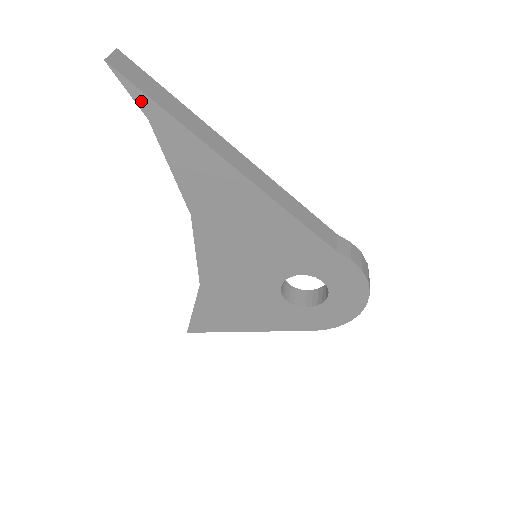
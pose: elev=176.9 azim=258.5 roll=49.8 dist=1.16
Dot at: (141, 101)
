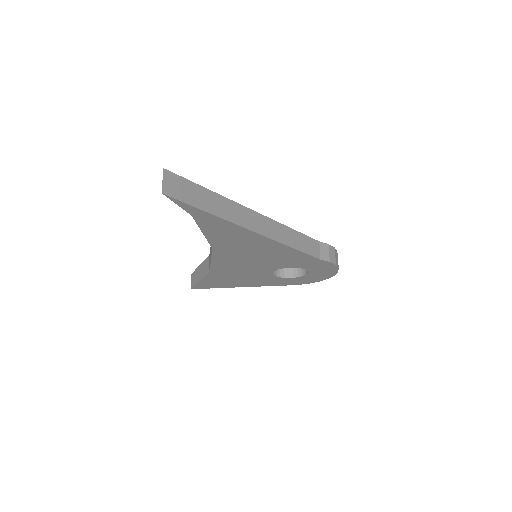
Dot at: (188, 209)
